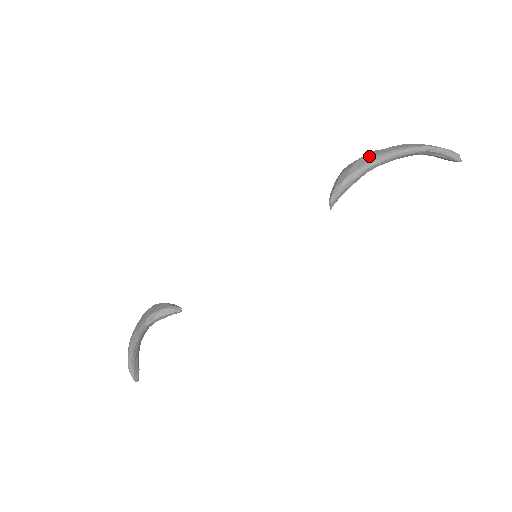
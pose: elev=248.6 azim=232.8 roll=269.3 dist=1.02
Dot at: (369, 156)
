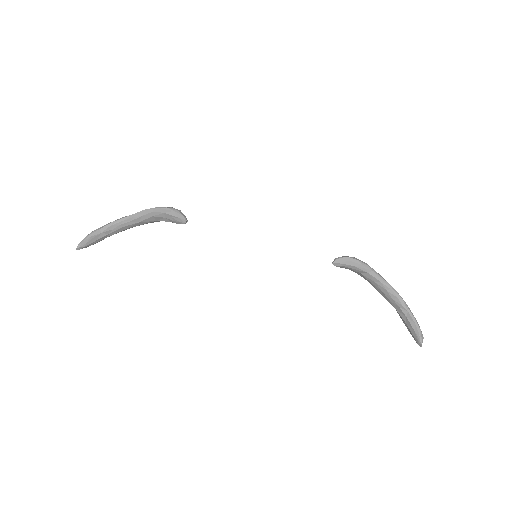
Dot at: occluded
